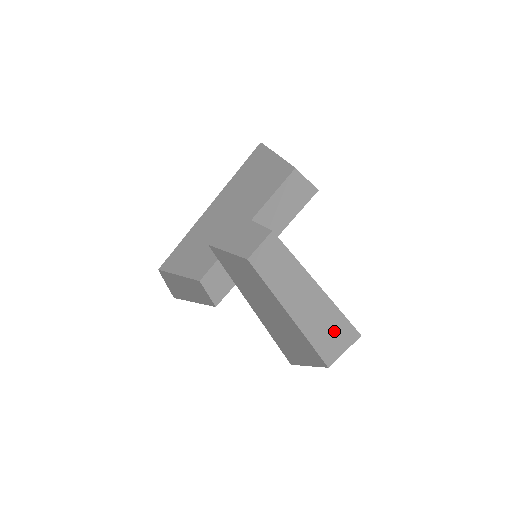
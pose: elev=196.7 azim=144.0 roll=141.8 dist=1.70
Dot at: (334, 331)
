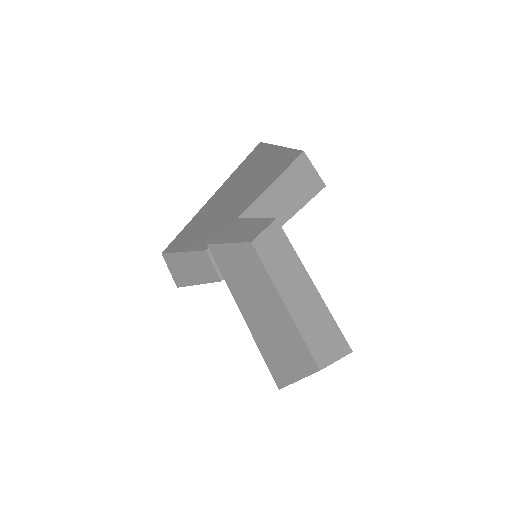
Dot at: (328, 339)
